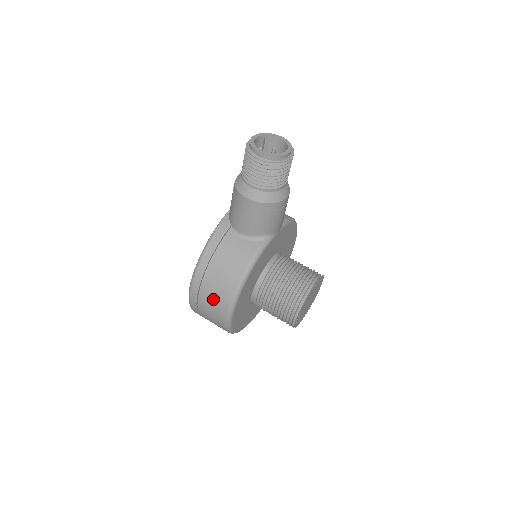
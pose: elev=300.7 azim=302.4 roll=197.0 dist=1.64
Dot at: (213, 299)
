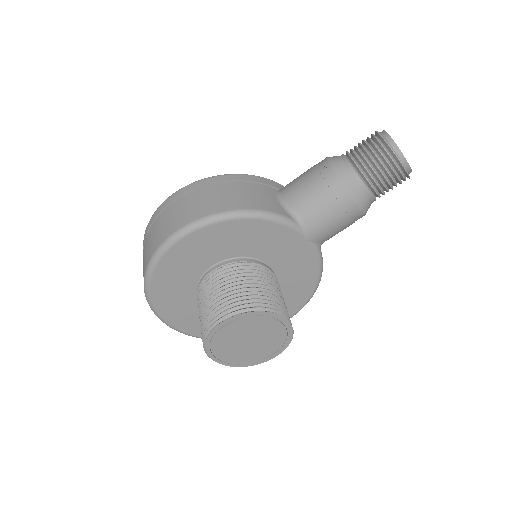
Dot at: (188, 207)
